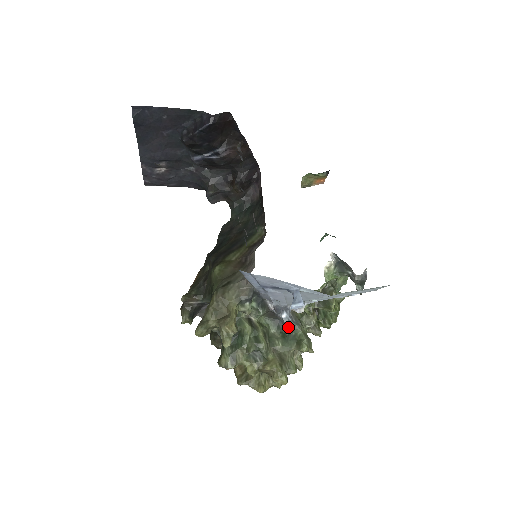
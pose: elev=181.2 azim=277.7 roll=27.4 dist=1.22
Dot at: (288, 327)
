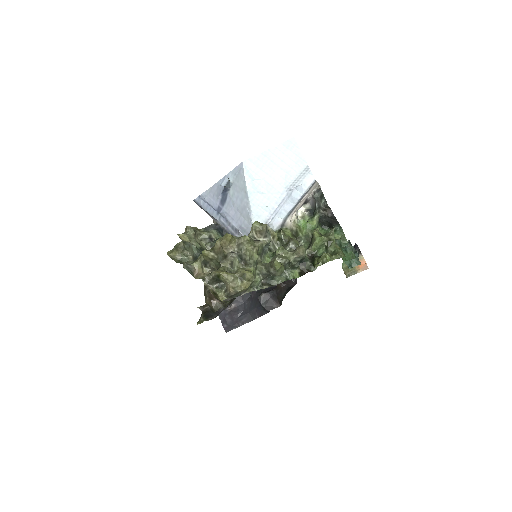
Dot at: occluded
